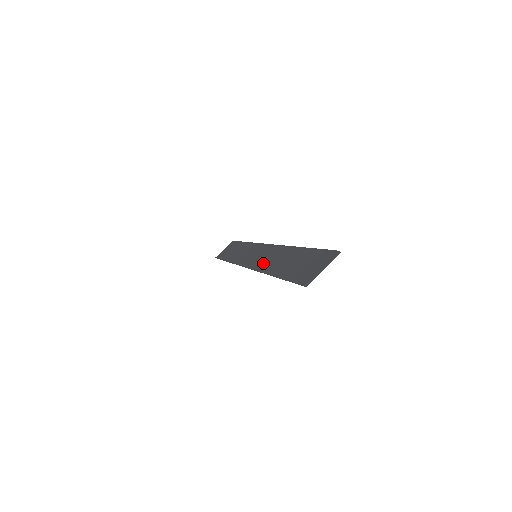
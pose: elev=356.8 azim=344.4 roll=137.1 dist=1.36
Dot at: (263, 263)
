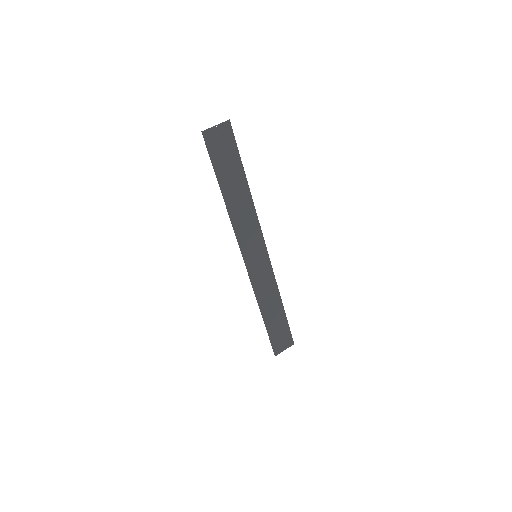
Dot at: (242, 229)
